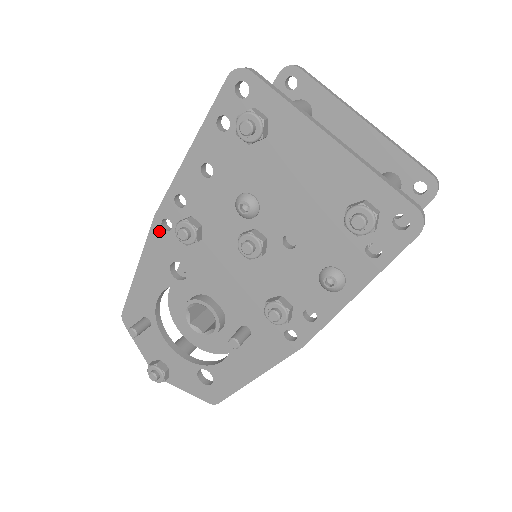
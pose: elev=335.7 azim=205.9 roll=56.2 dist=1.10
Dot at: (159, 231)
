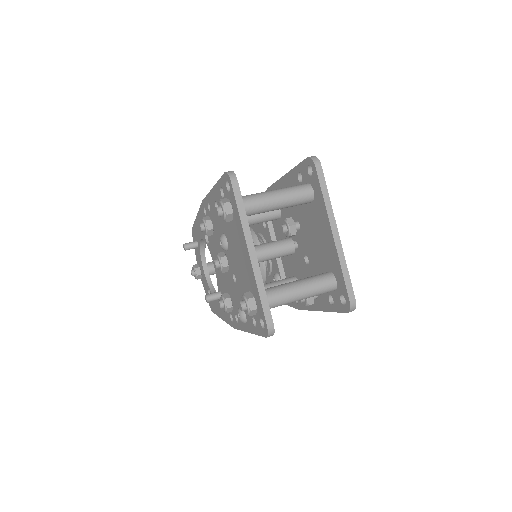
Dot at: (203, 210)
